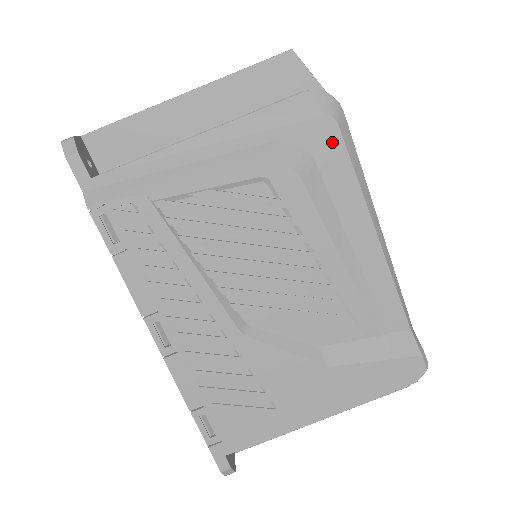
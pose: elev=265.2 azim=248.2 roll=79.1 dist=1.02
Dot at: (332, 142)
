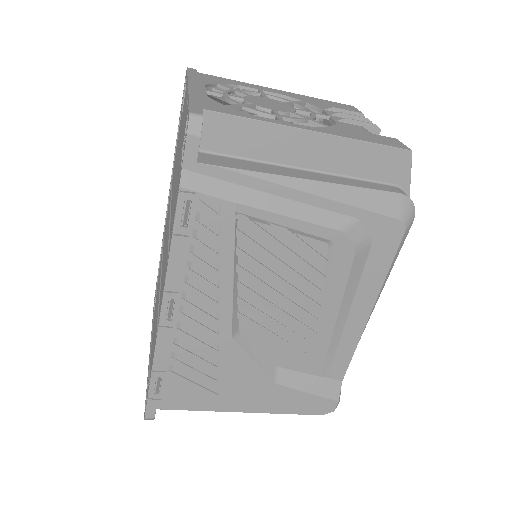
Dot at: (392, 241)
